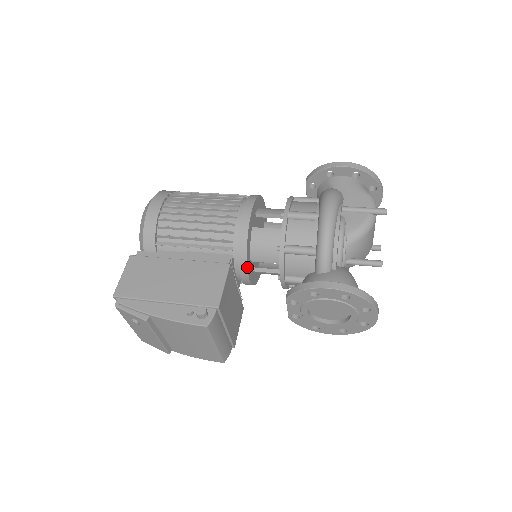
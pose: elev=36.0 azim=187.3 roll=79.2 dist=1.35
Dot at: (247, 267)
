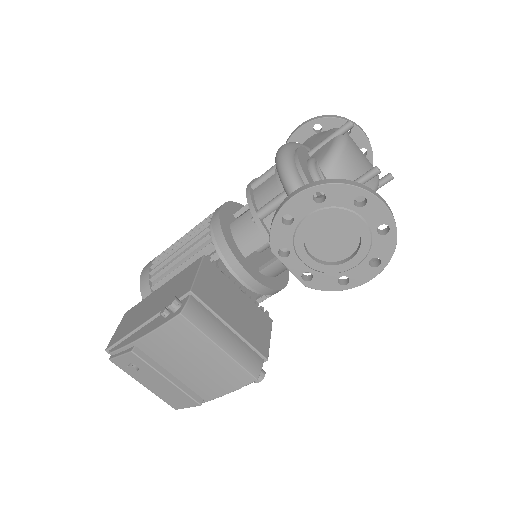
Dot at: (237, 261)
